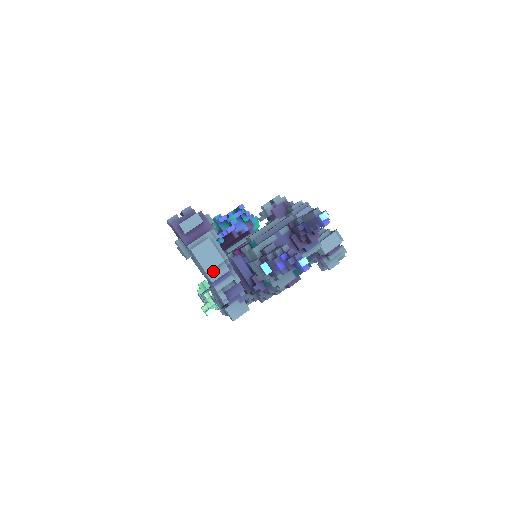
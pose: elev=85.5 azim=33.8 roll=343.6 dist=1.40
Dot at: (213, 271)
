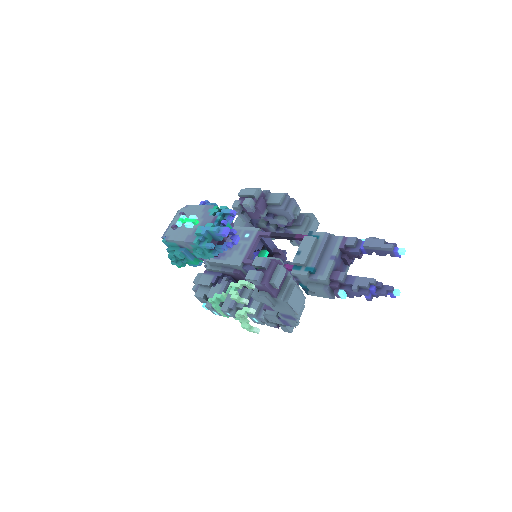
Dot at: occluded
